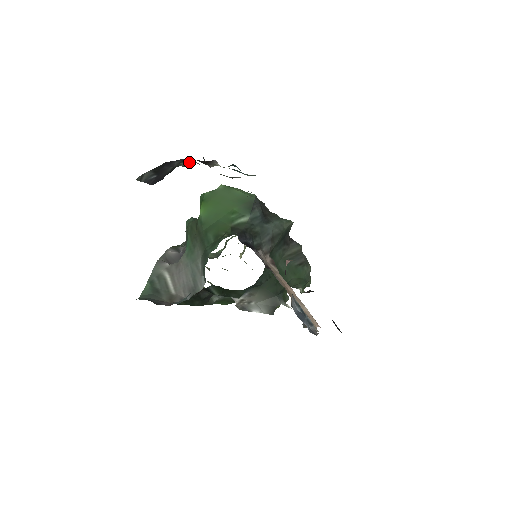
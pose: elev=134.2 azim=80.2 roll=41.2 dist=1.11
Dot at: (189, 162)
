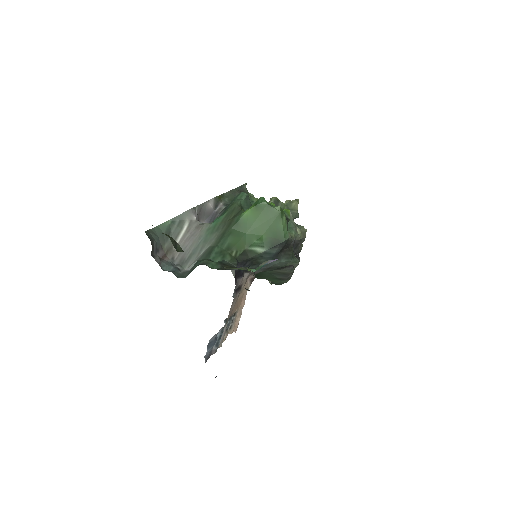
Dot at: occluded
